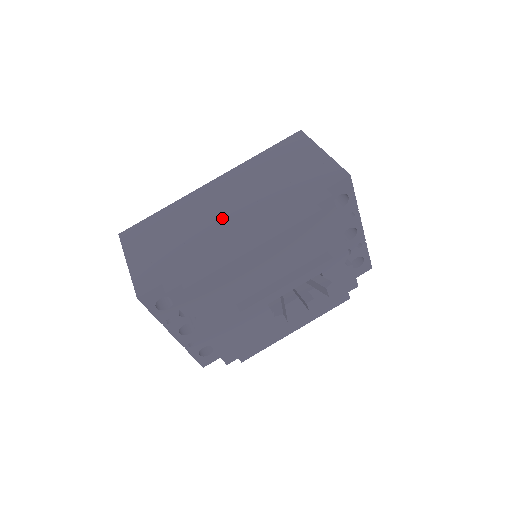
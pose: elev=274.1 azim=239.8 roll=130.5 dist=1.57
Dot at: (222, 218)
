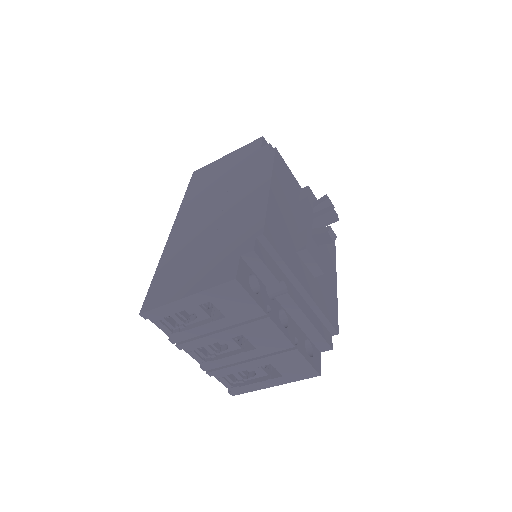
Dot at: (218, 214)
